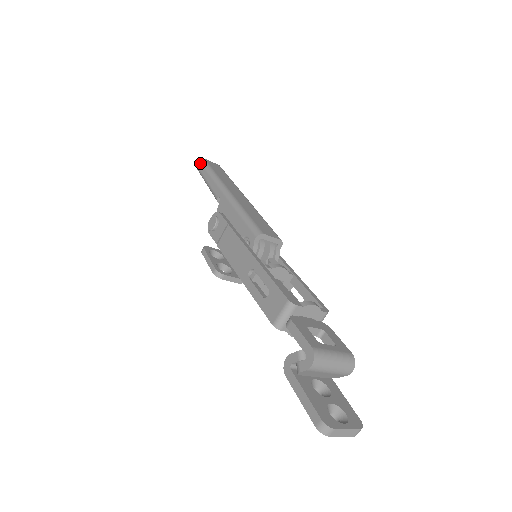
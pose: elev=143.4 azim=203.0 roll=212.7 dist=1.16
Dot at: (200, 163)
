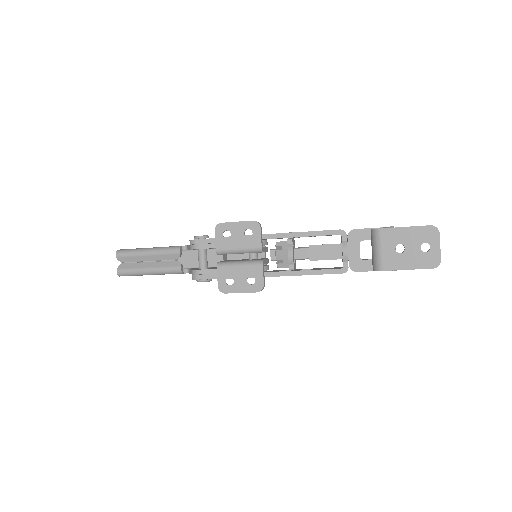
Dot at: occluded
